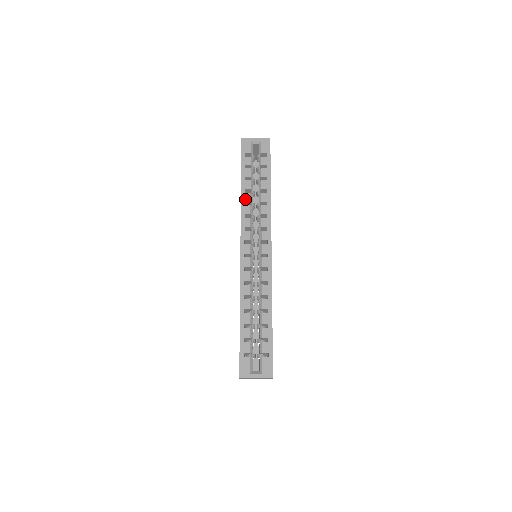
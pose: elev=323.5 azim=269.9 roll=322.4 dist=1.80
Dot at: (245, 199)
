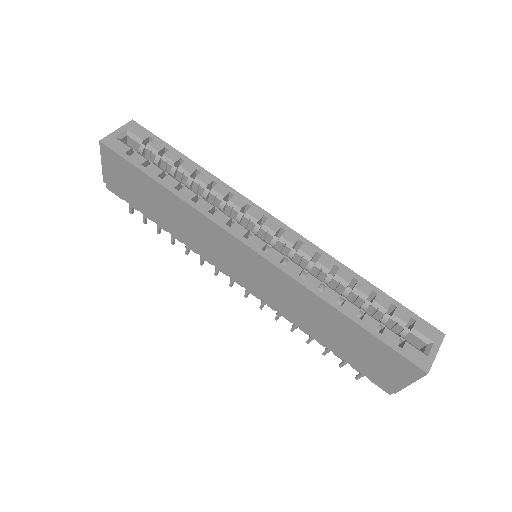
Dot at: (188, 197)
